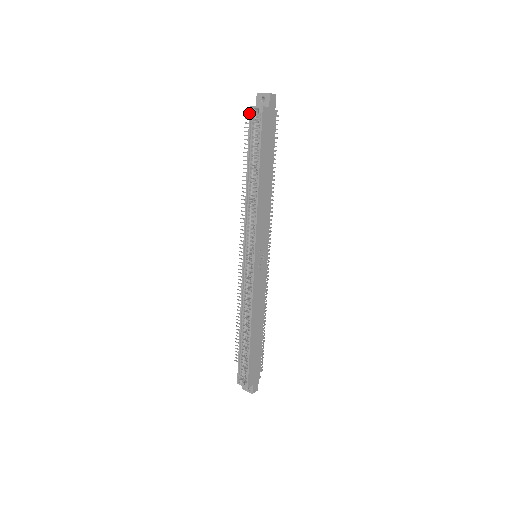
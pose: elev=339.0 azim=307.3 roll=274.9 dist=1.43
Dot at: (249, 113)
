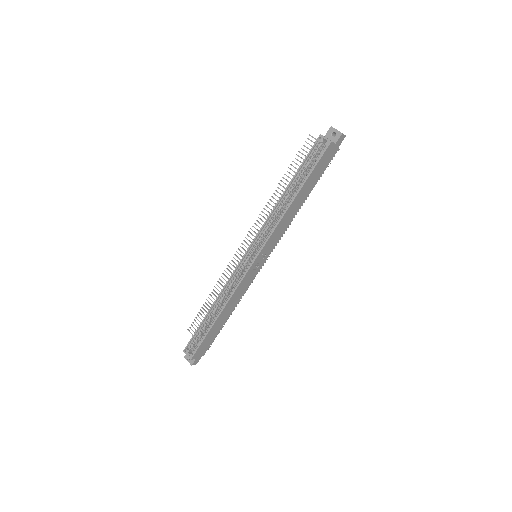
Dot at: (317, 139)
